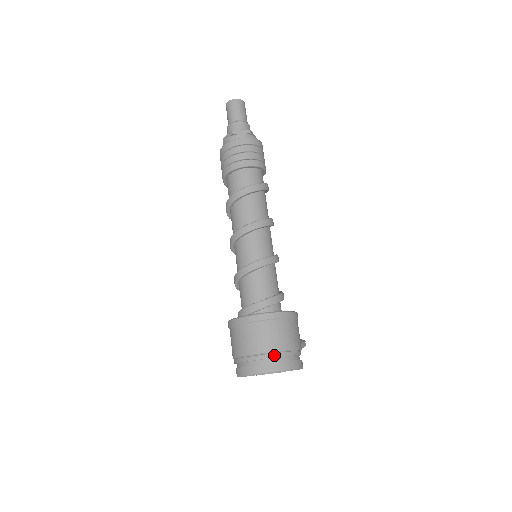
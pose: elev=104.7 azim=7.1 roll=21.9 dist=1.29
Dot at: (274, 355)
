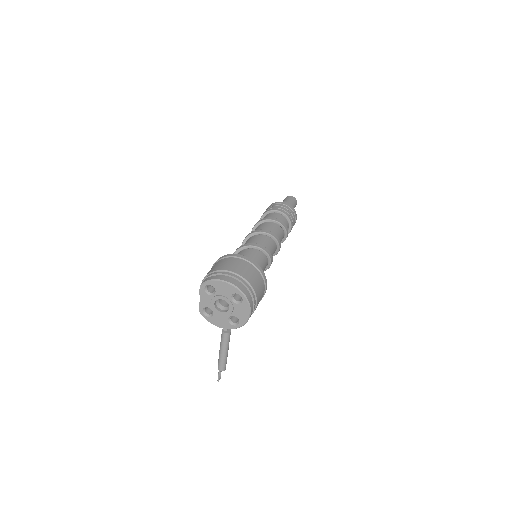
Dot at: (244, 282)
